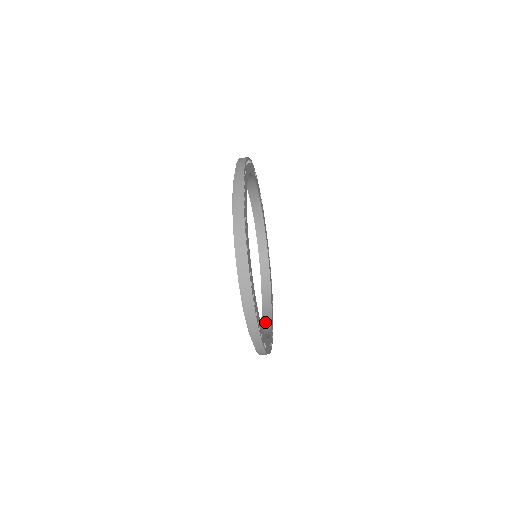
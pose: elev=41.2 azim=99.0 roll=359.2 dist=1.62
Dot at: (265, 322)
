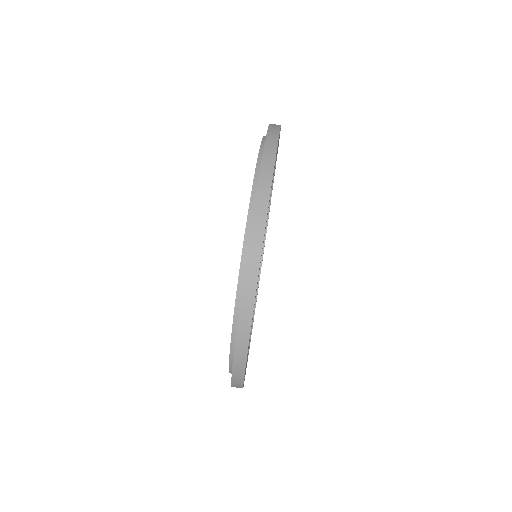
Dot at: occluded
